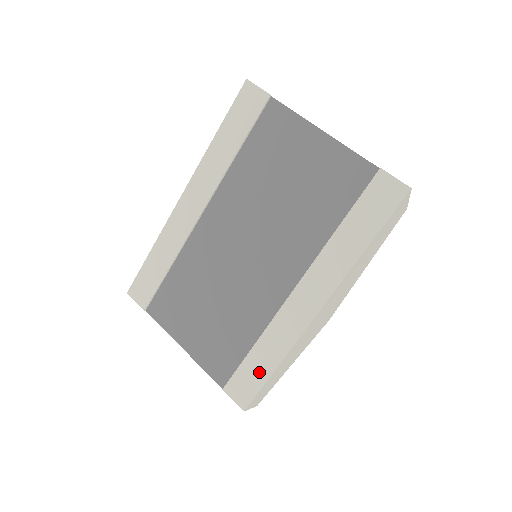
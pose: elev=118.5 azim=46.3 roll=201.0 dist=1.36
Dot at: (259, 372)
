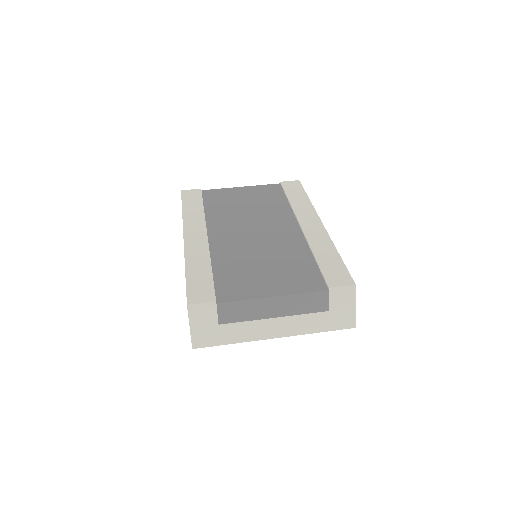
Dot at: (334, 262)
